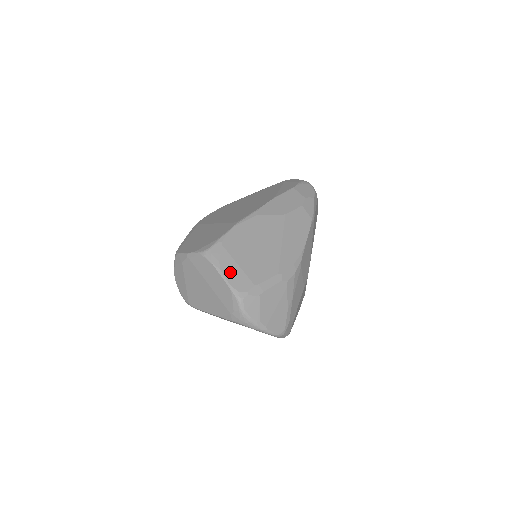
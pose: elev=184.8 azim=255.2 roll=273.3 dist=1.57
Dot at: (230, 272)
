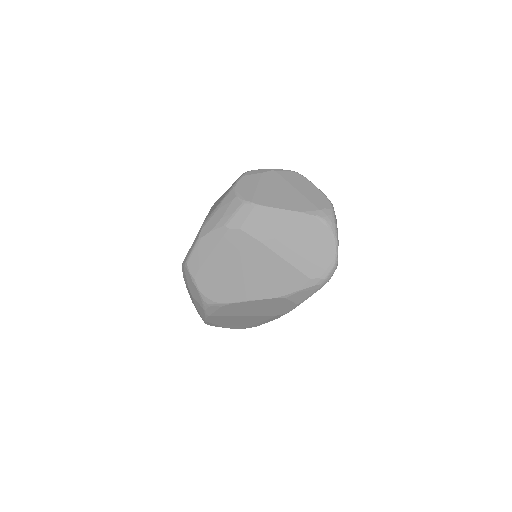
Dot at: occluded
